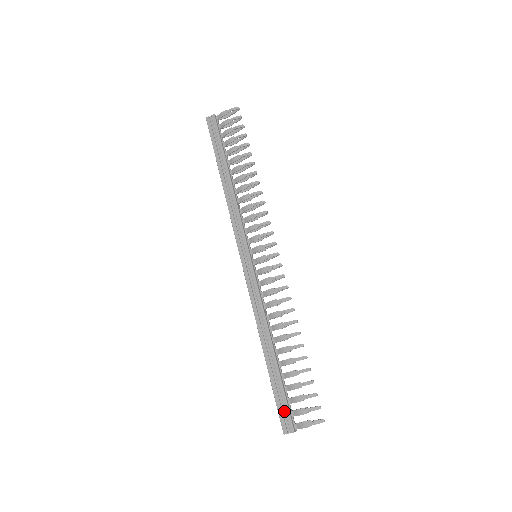
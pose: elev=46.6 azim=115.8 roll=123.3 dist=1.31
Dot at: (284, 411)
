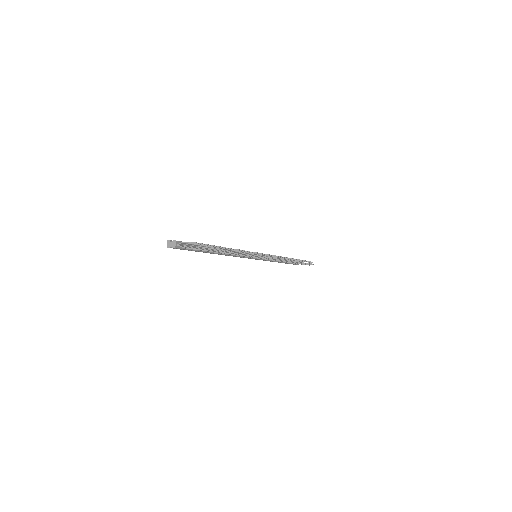
Dot at: occluded
